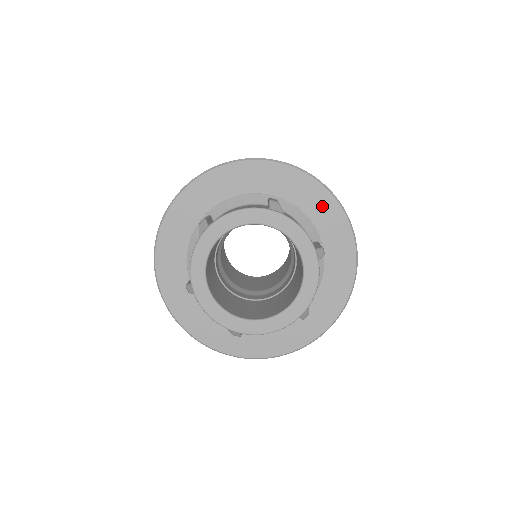
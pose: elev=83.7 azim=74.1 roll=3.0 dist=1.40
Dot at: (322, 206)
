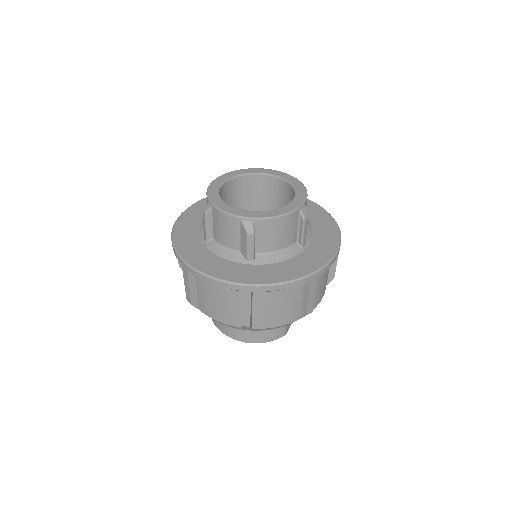
Dot at: occluded
